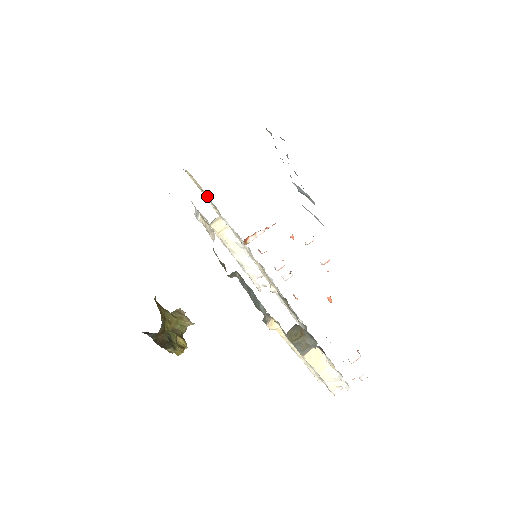
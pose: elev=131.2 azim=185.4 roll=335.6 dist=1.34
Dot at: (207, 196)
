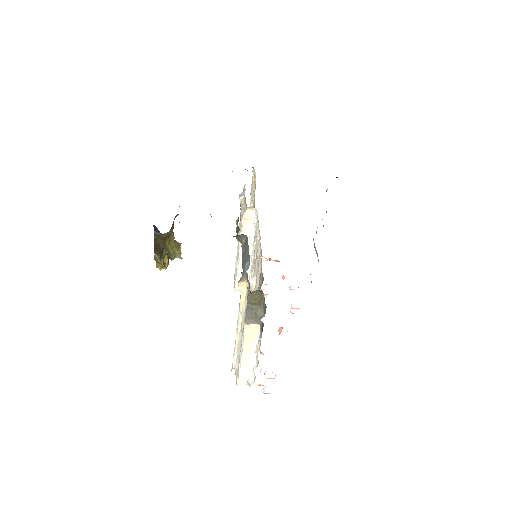
Dot at: (253, 196)
